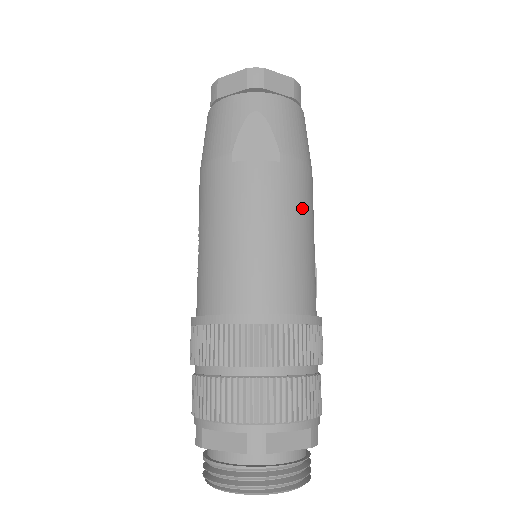
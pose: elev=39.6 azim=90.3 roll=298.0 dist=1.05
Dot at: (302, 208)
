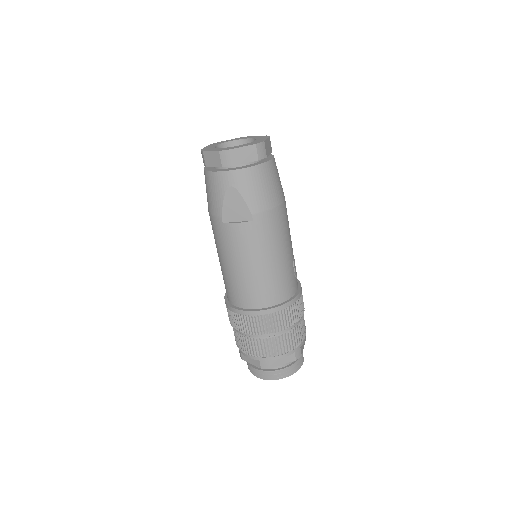
Dot at: (274, 242)
